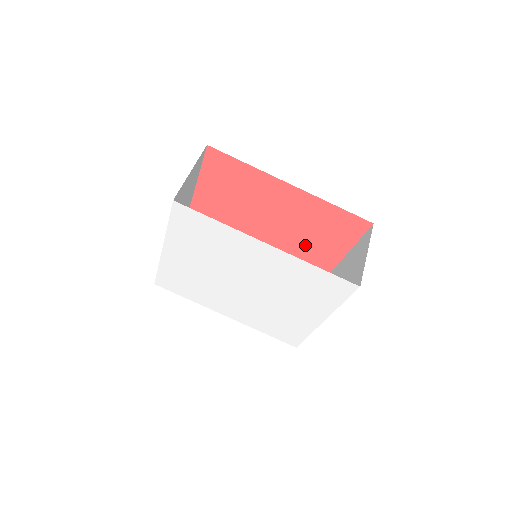
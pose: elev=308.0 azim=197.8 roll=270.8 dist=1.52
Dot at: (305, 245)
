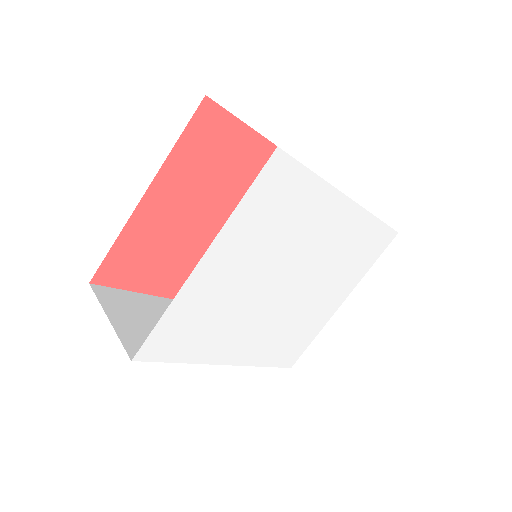
Dot at: occluded
